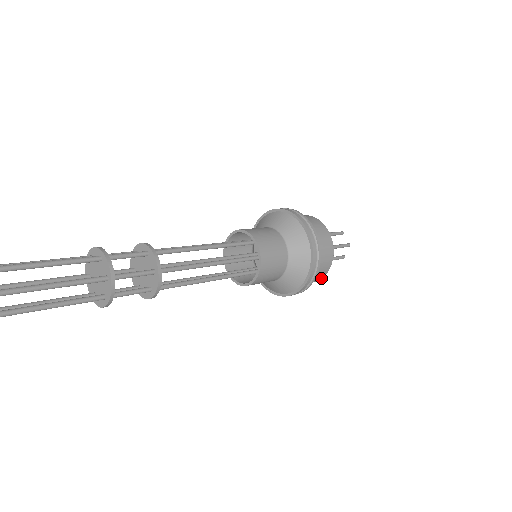
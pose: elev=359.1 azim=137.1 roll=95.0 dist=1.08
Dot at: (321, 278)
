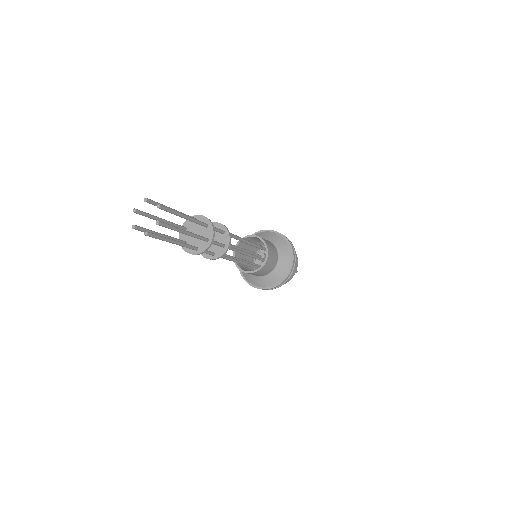
Dot at: occluded
